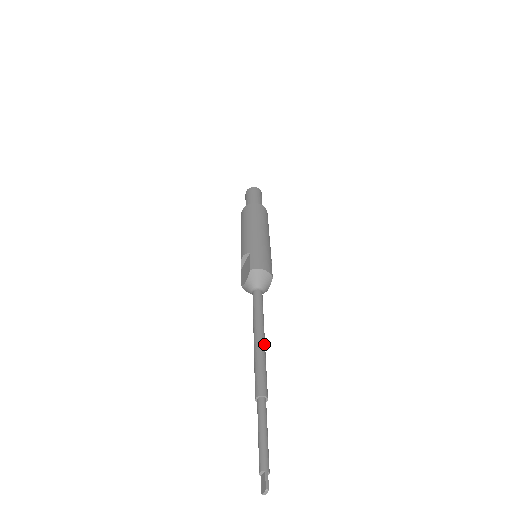
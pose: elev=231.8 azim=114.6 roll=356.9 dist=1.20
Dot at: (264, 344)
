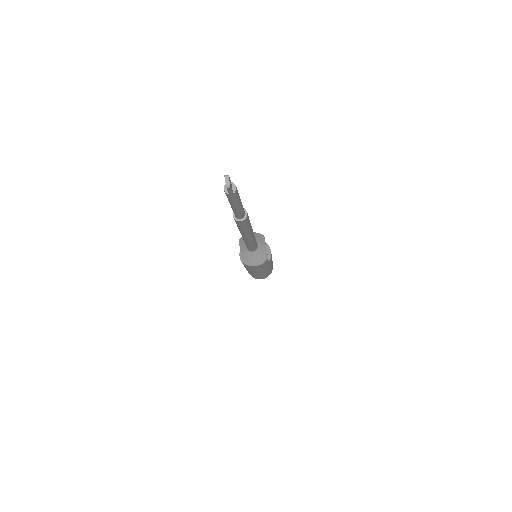
Dot at: occluded
